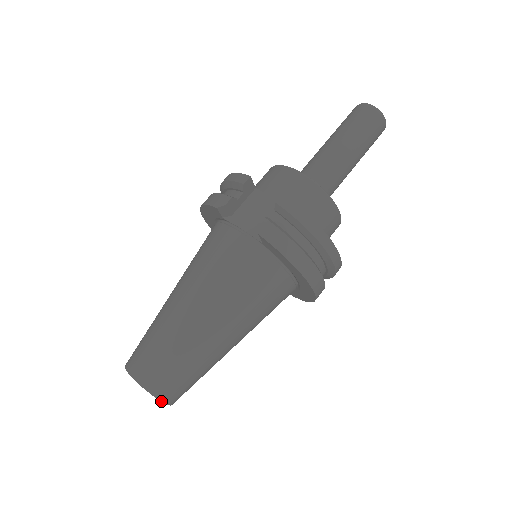
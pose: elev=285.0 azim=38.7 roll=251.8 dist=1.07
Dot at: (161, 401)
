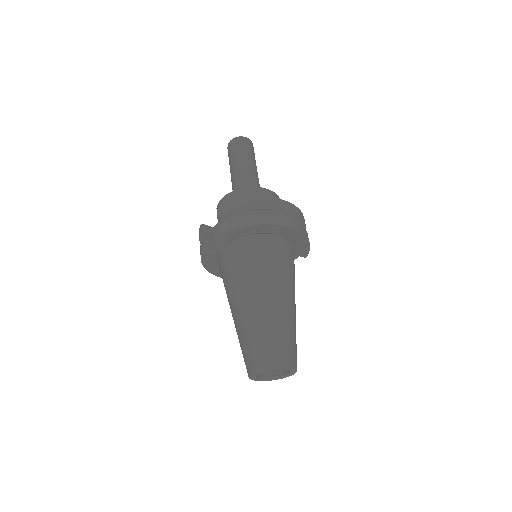
Dot at: (279, 367)
